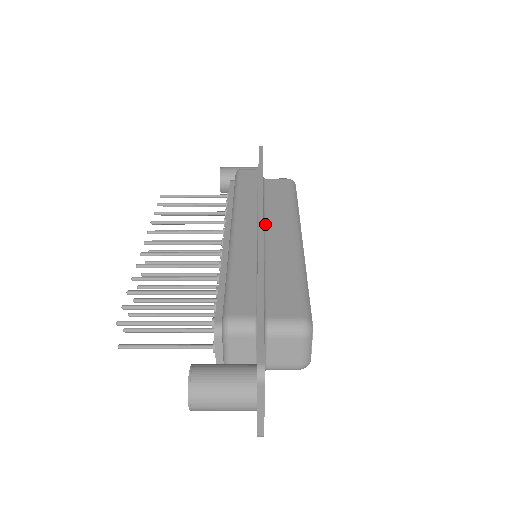
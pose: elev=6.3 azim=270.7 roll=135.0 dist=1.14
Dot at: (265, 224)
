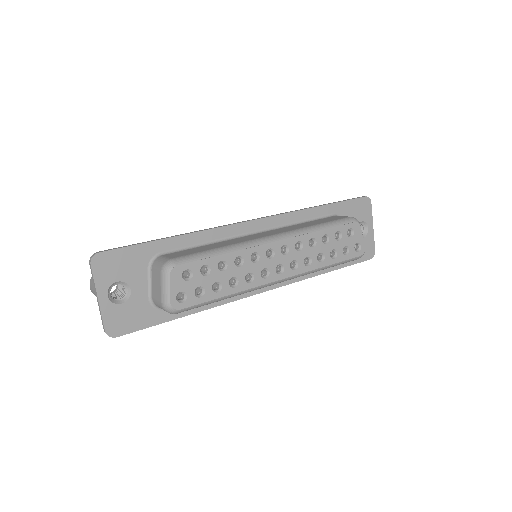
Dot at: (271, 230)
